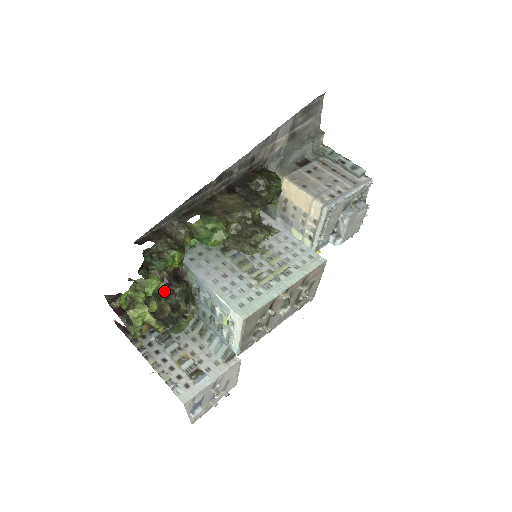
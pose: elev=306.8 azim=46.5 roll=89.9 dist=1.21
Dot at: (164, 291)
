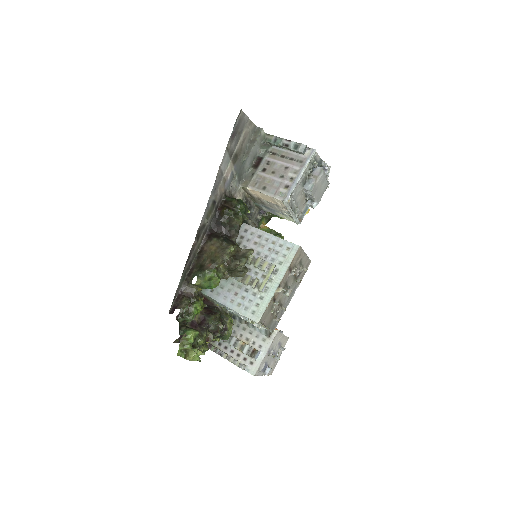
Dot at: (203, 327)
